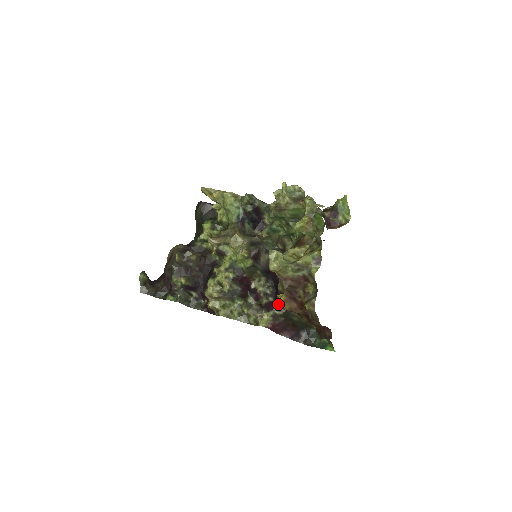
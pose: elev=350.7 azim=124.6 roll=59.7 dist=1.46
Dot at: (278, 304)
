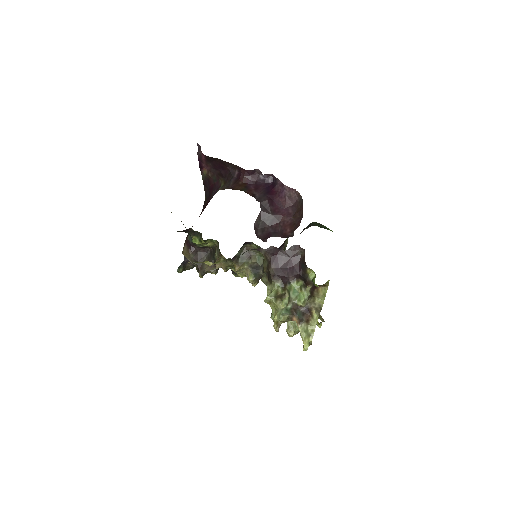
Dot at: occluded
